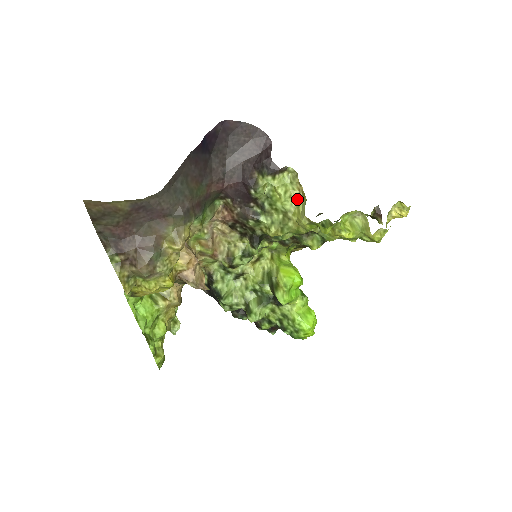
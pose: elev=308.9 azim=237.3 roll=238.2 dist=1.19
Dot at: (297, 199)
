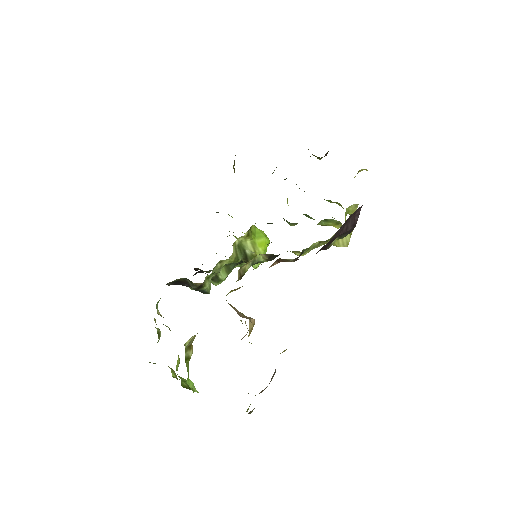
Dot at: occluded
